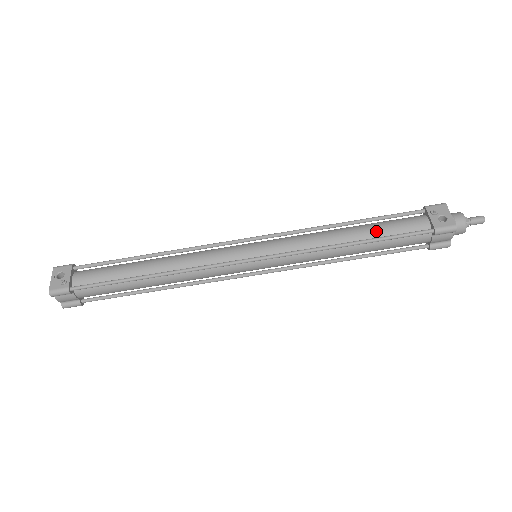
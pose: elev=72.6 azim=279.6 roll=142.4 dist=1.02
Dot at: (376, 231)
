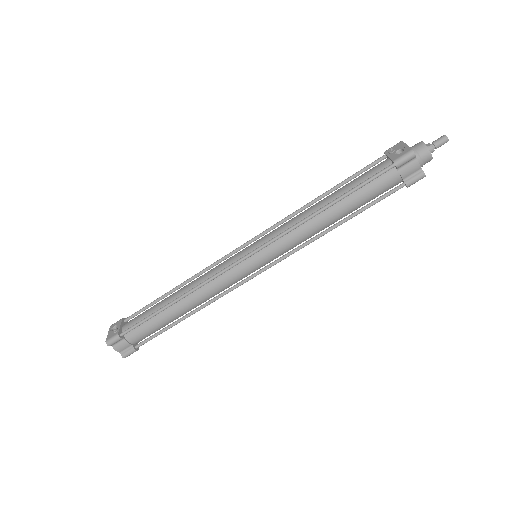
Dot at: (345, 189)
